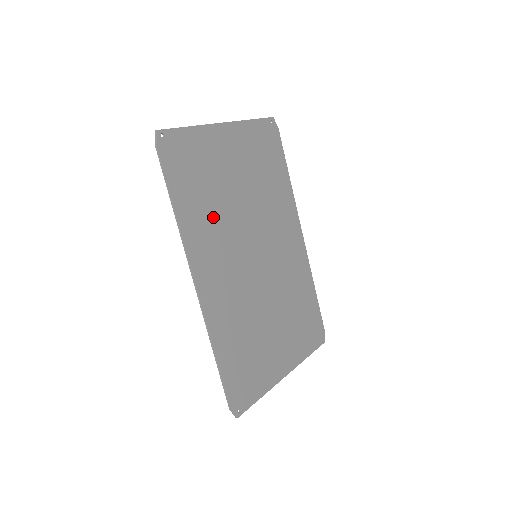
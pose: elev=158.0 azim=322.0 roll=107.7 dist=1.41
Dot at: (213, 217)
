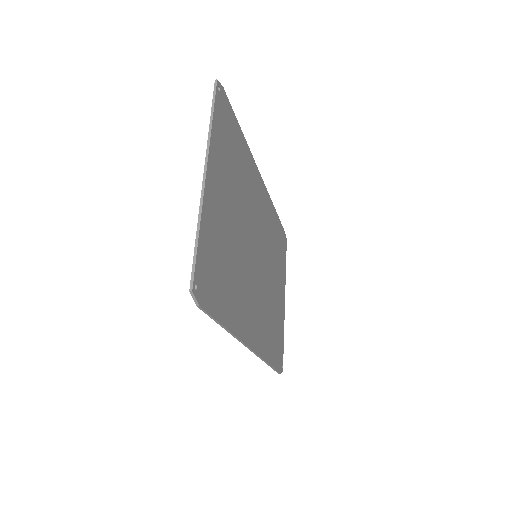
Dot at: (237, 282)
